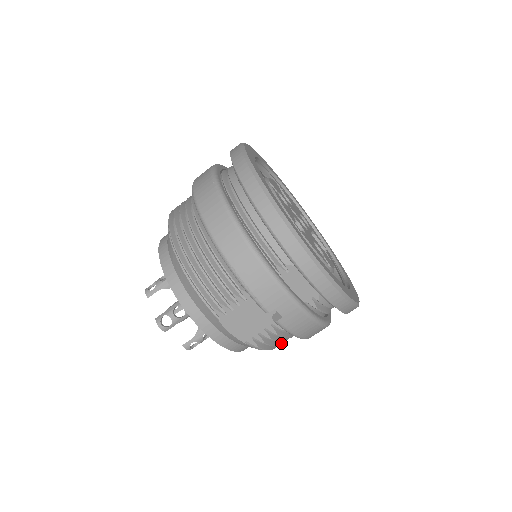
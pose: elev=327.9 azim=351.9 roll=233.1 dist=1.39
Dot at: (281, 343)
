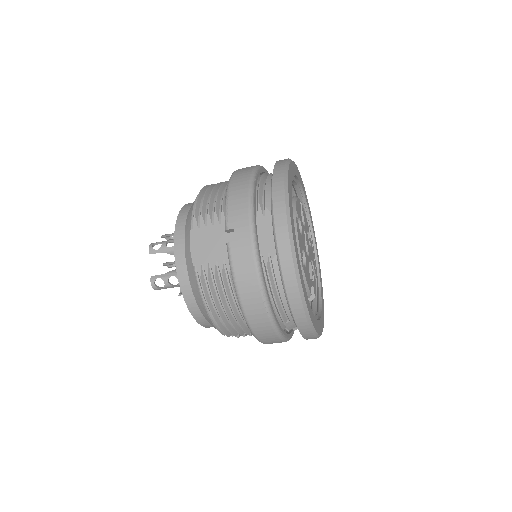
Dot at: (220, 314)
